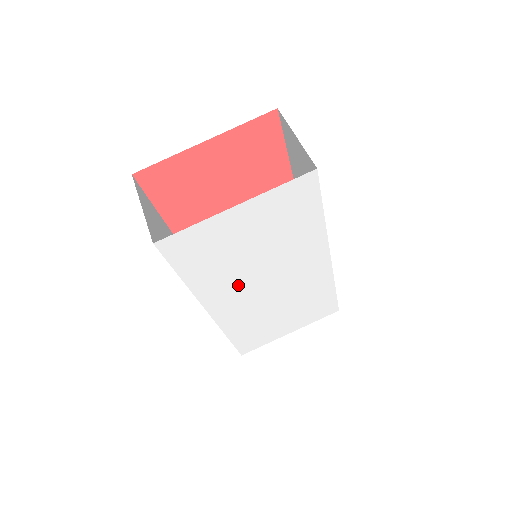
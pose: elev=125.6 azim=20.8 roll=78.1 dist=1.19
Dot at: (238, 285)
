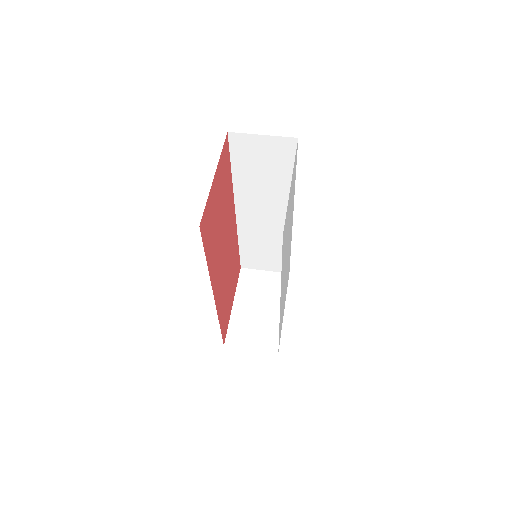
Dot at: occluded
